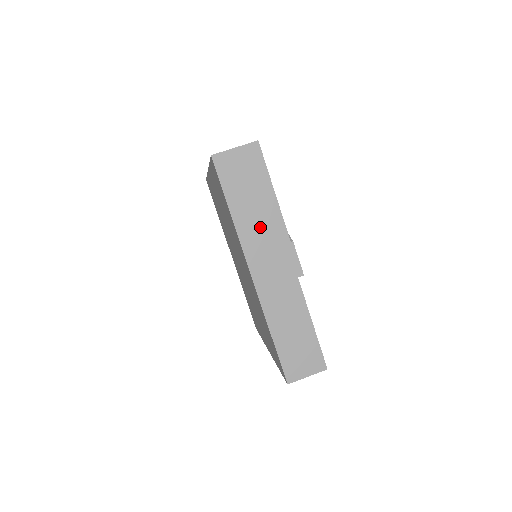
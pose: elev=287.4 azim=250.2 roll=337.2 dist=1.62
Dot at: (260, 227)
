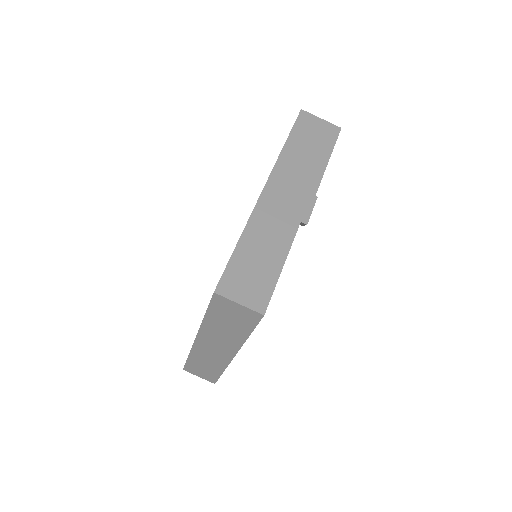
Dot at: (299, 168)
